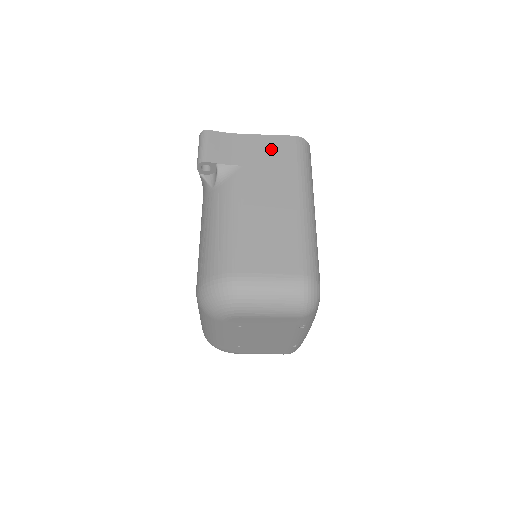
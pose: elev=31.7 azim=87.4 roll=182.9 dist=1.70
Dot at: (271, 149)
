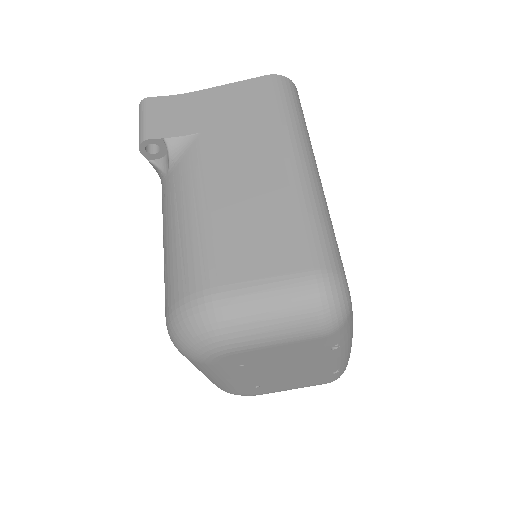
Dot at: (238, 100)
